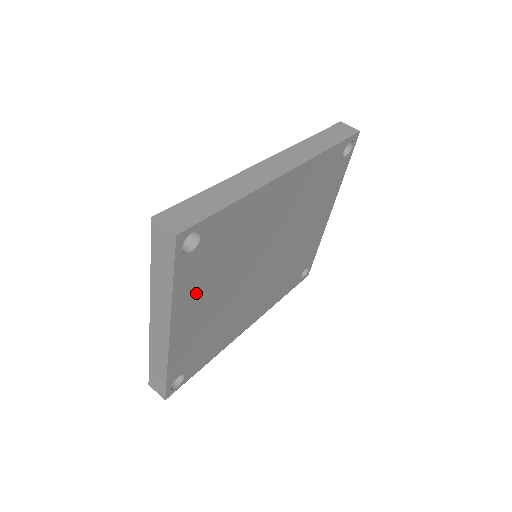
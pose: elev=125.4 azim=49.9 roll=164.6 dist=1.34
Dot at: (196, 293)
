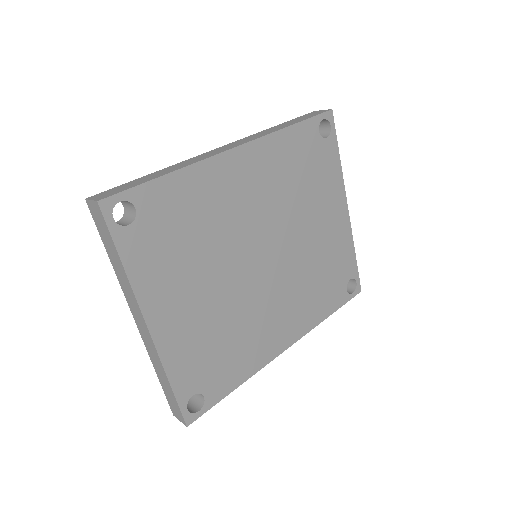
Dot at: (165, 280)
